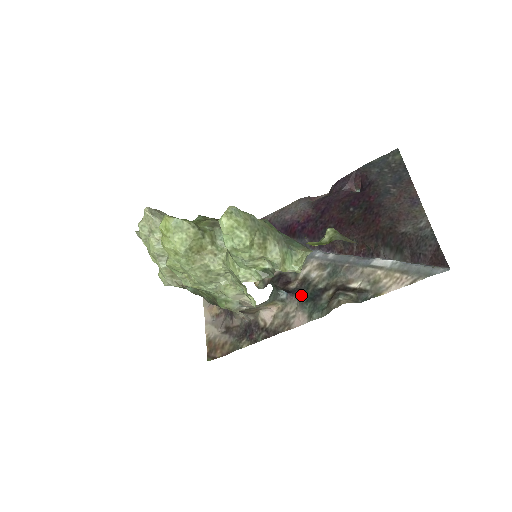
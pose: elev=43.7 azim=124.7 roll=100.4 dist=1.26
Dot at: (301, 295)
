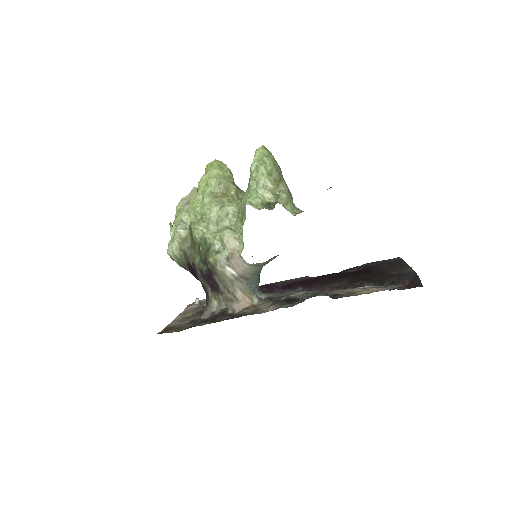
Dot at: (279, 300)
